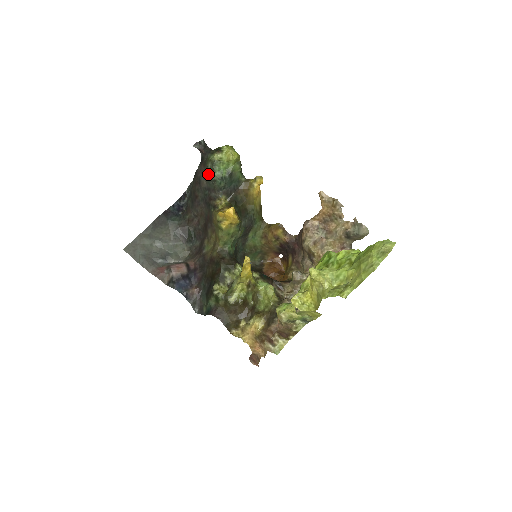
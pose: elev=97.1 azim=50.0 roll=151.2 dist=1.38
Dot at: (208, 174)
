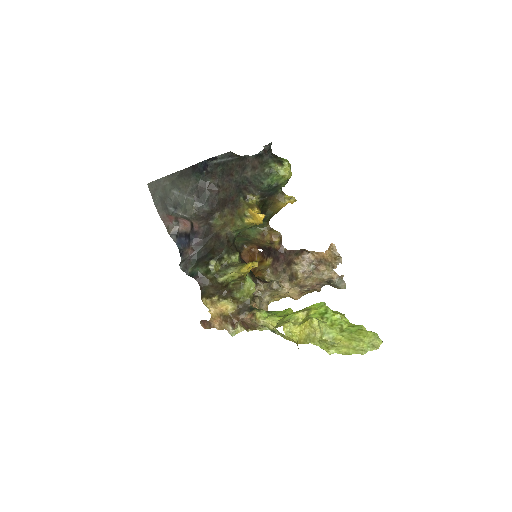
Dot at: (260, 173)
